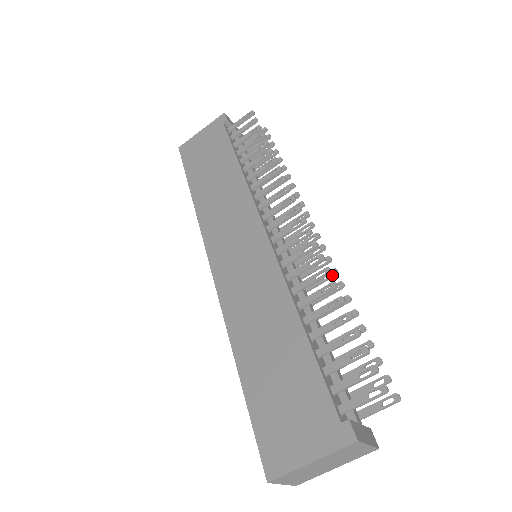
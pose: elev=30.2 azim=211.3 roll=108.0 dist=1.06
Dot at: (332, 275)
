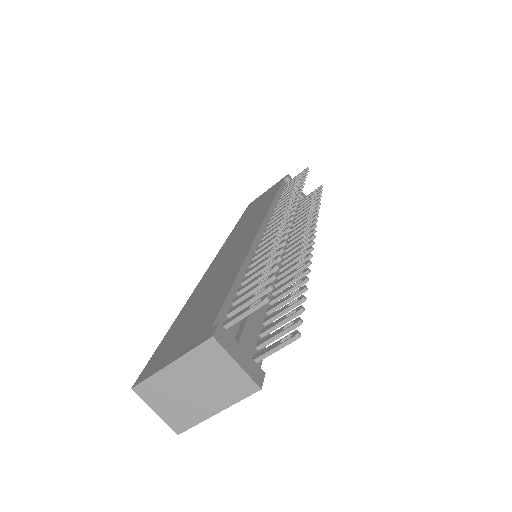
Dot at: (305, 258)
